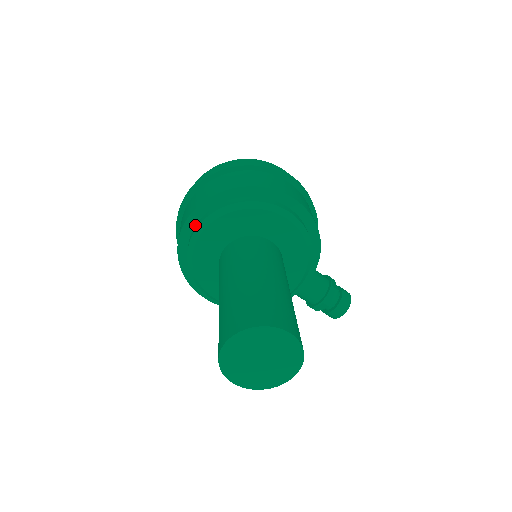
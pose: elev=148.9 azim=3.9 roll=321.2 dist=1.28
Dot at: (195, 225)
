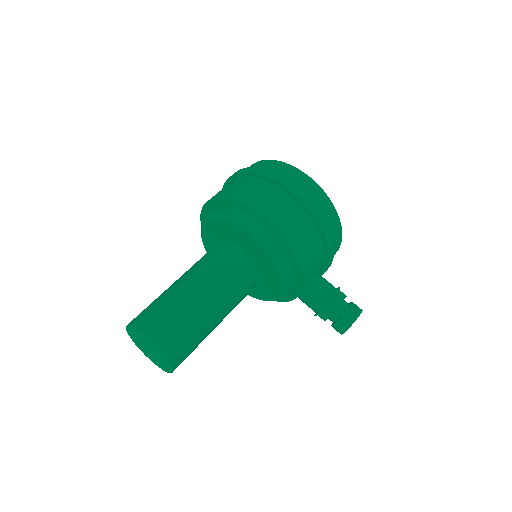
Dot at: occluded
